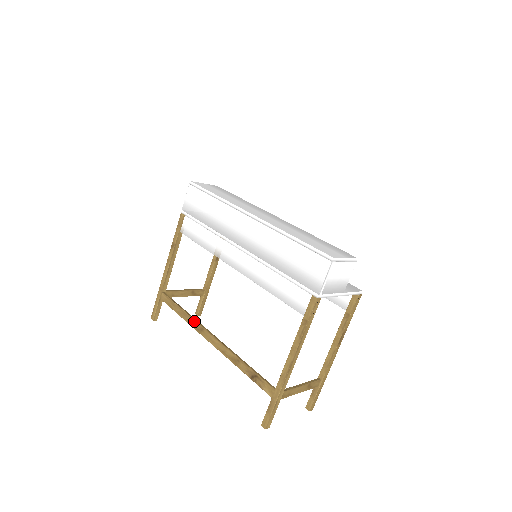
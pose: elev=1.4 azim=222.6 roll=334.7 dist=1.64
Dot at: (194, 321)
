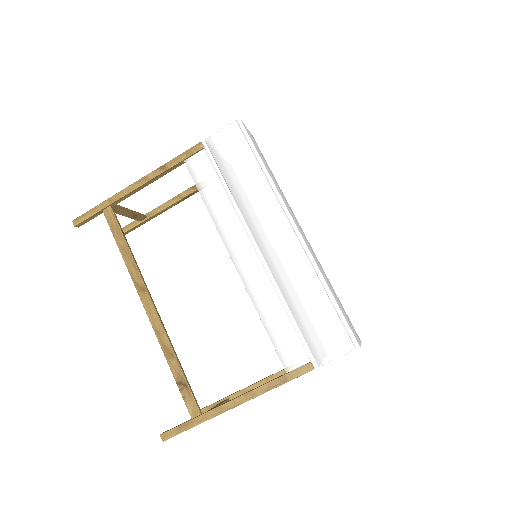
Dot at: (138, 272)
